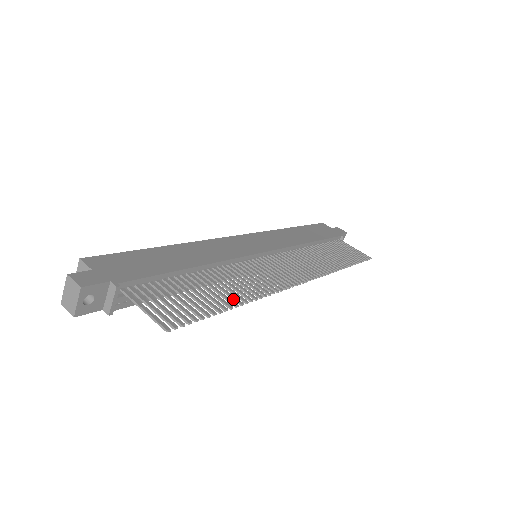
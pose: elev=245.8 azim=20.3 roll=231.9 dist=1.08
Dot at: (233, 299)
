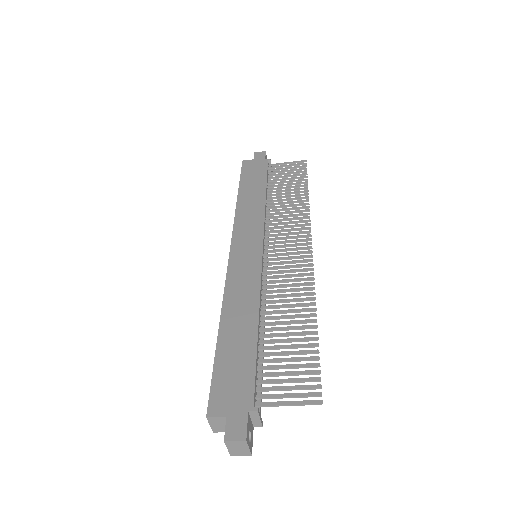
Dot at: occluded
